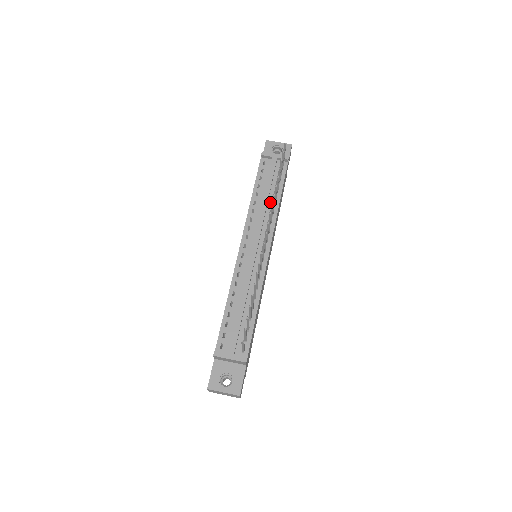
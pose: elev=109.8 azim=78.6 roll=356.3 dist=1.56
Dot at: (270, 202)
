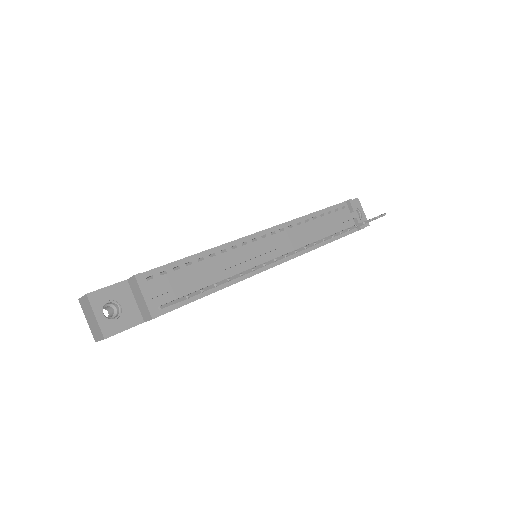
Dot at: (317, 236)
